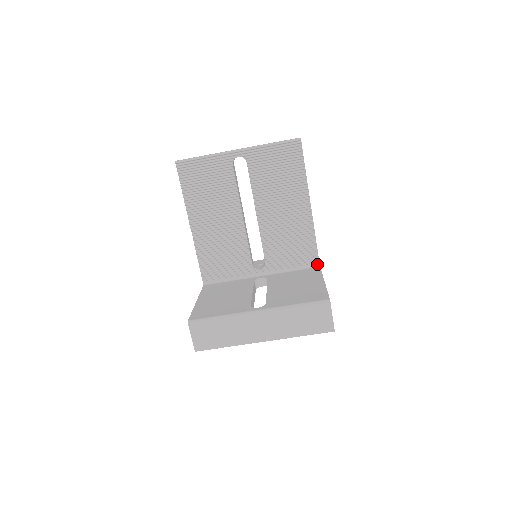
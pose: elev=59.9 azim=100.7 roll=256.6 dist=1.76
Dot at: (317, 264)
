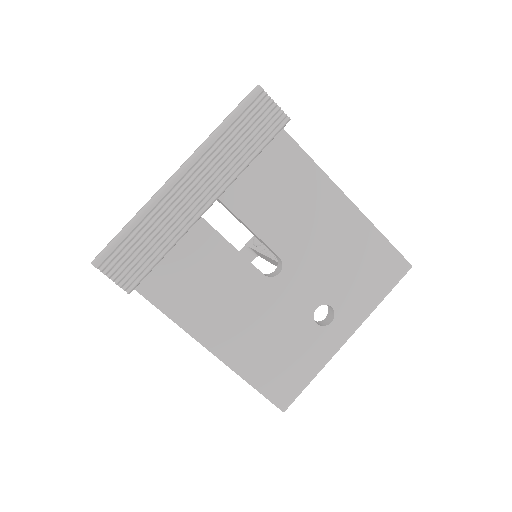
Dot at: occluded
